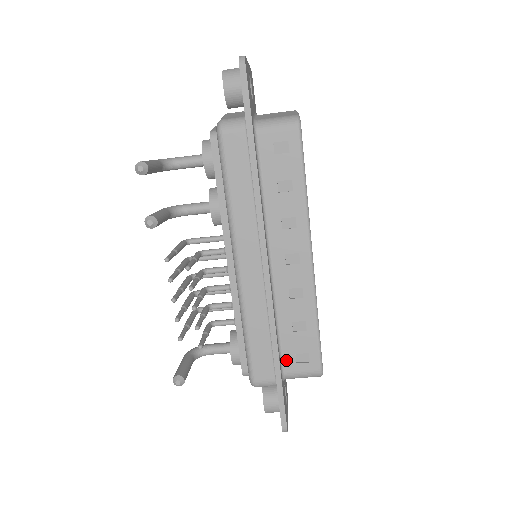
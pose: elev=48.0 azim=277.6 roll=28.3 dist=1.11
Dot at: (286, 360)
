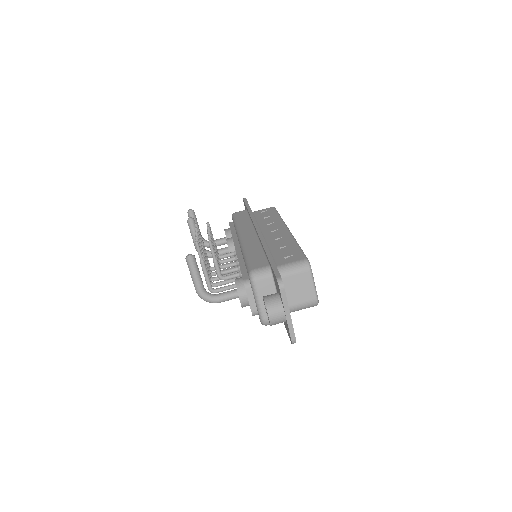
Dot at: (277, 261)
